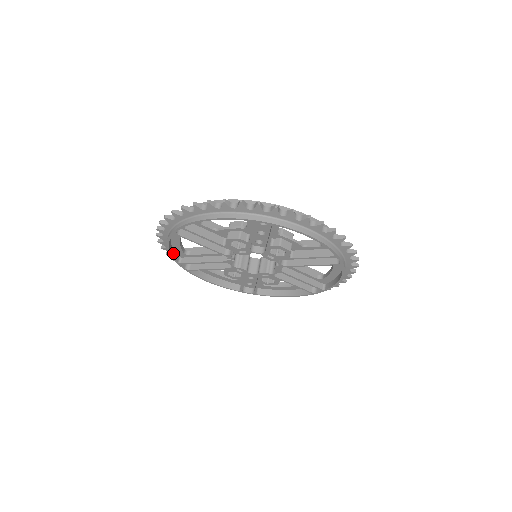
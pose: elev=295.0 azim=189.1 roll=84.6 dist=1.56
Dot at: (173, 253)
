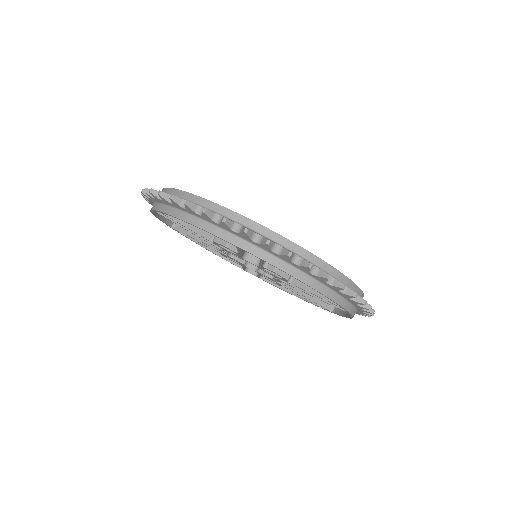
Dot at: (165, 218)
